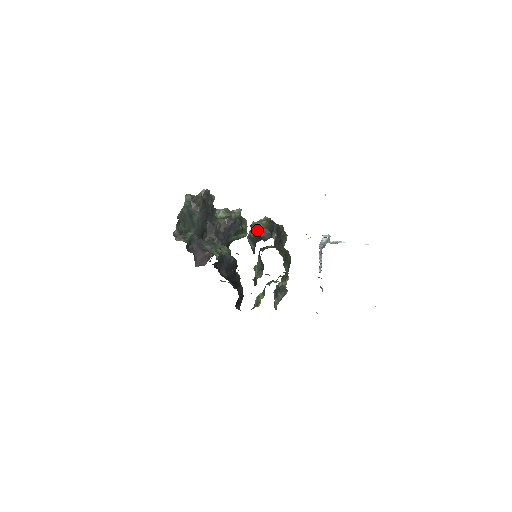
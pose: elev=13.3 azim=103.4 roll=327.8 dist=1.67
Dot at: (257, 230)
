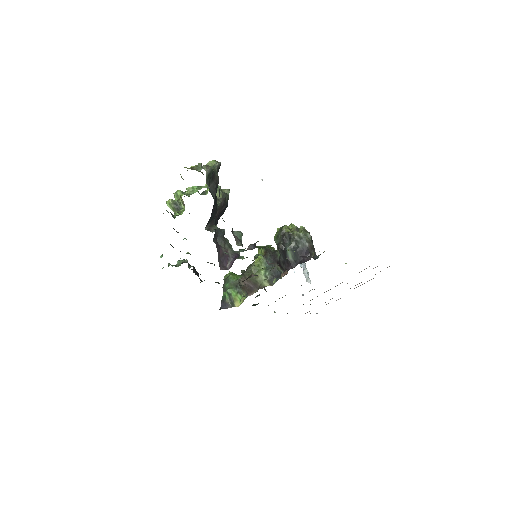
Dot at: (305, 244)
